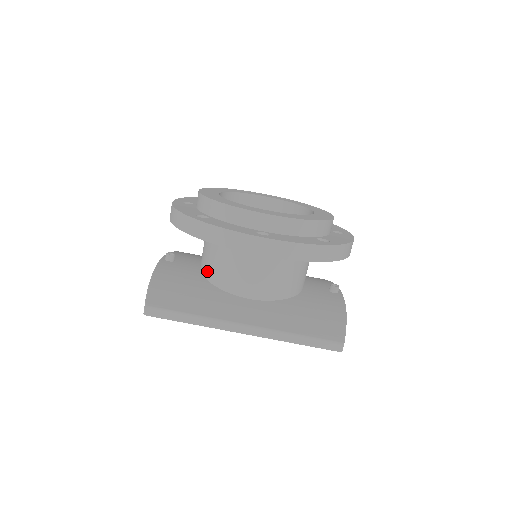
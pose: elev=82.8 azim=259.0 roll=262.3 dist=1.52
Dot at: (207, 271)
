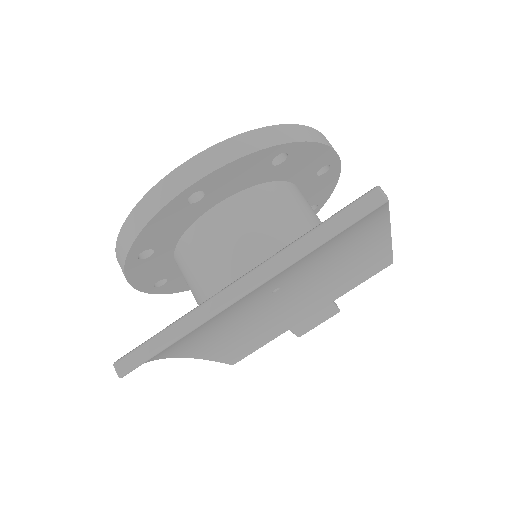
Dot at: (199, 300)
